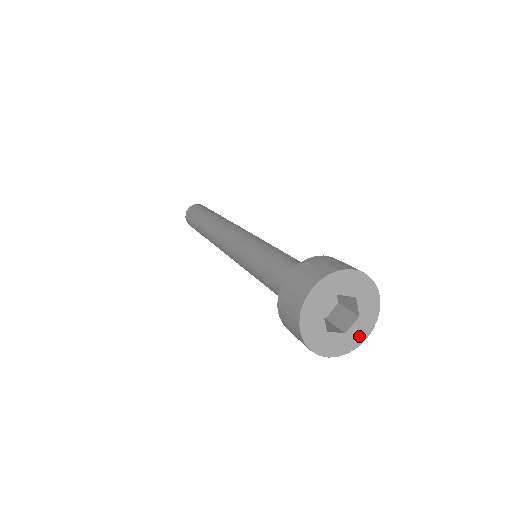
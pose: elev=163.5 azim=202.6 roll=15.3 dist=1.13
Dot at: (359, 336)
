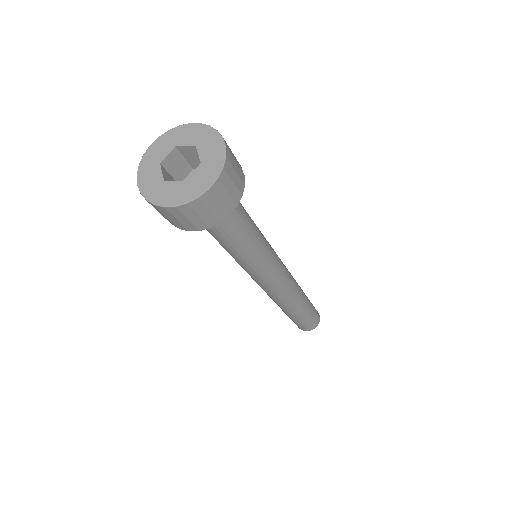
Dot at: (166, 197)
